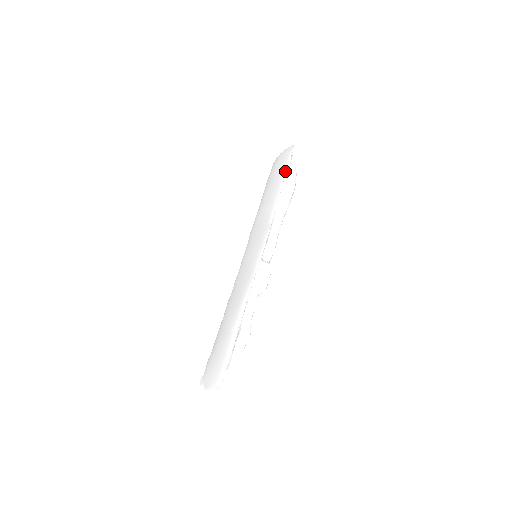
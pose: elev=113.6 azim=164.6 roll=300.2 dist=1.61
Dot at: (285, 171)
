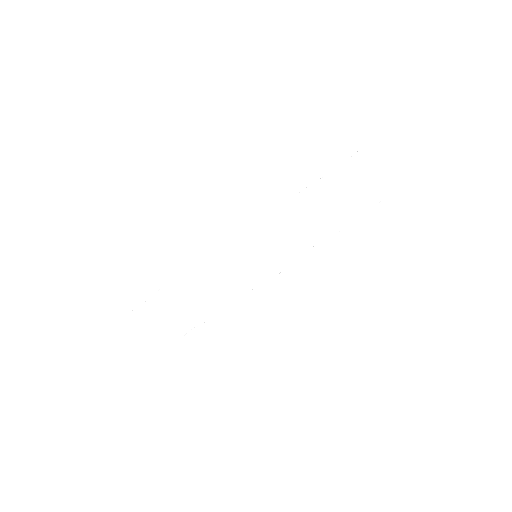
Dot at: (363, 213)
